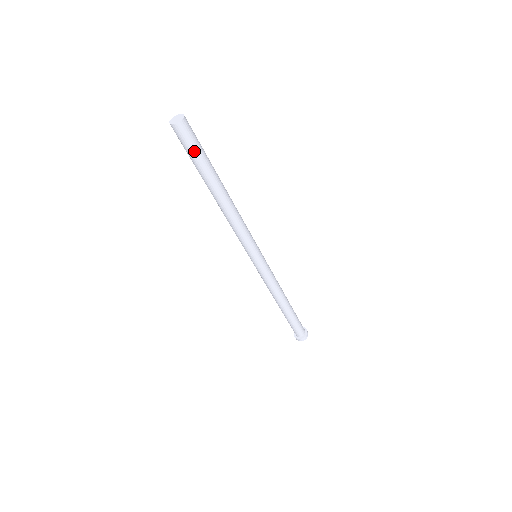
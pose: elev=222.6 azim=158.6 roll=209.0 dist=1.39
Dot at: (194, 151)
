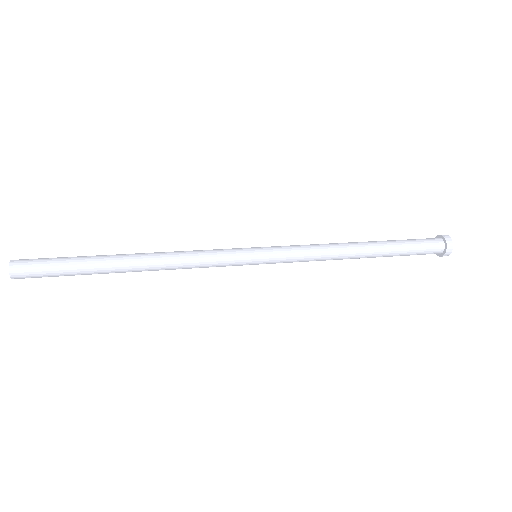
Dot at: (54, 273)
